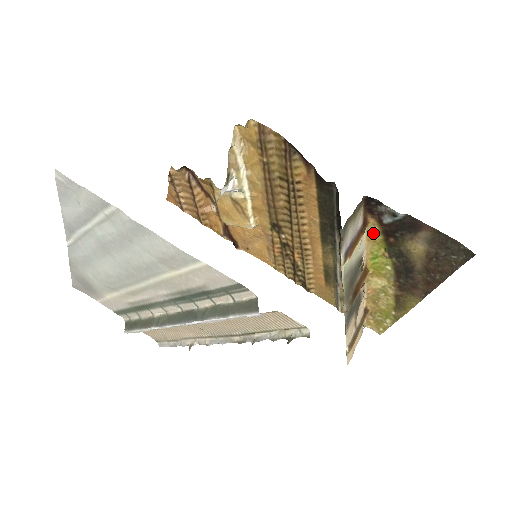
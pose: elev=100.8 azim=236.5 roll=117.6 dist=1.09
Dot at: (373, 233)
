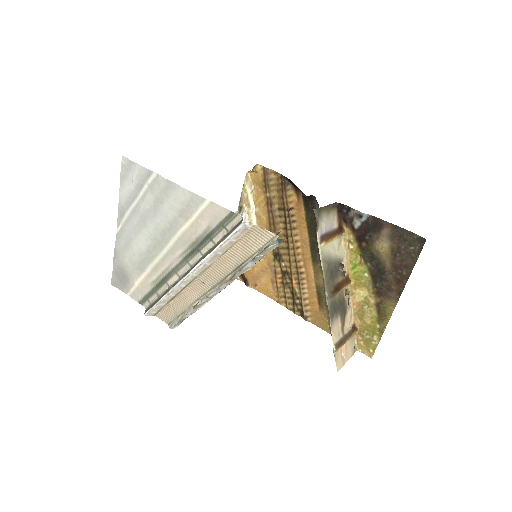
Dot at: (350, 242)
